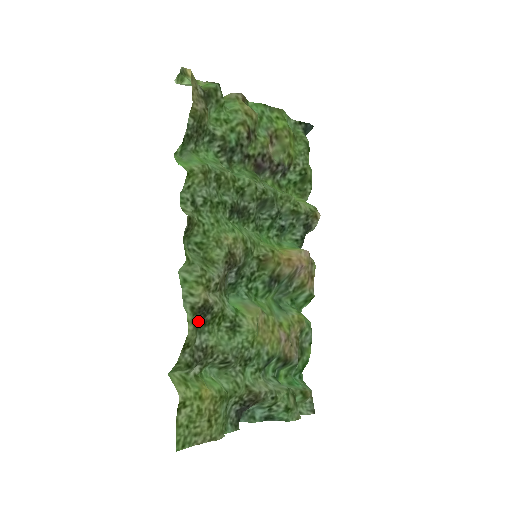
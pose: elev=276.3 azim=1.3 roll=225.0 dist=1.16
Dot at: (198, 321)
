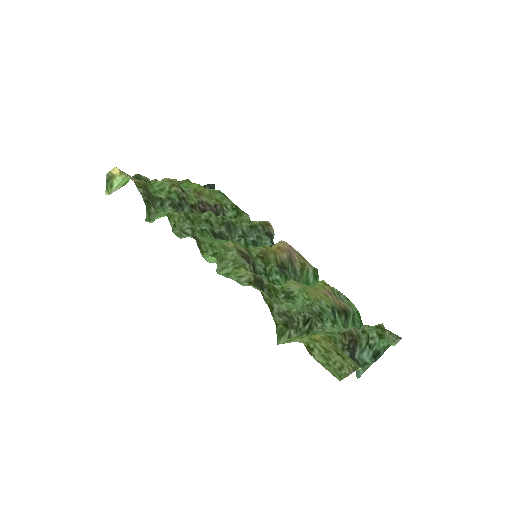
Dot at: (262, 295)
